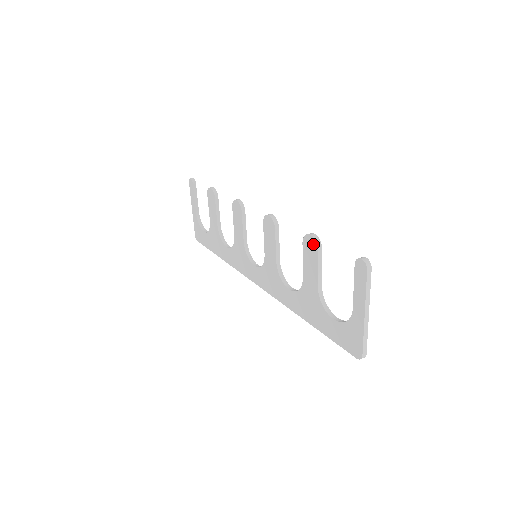
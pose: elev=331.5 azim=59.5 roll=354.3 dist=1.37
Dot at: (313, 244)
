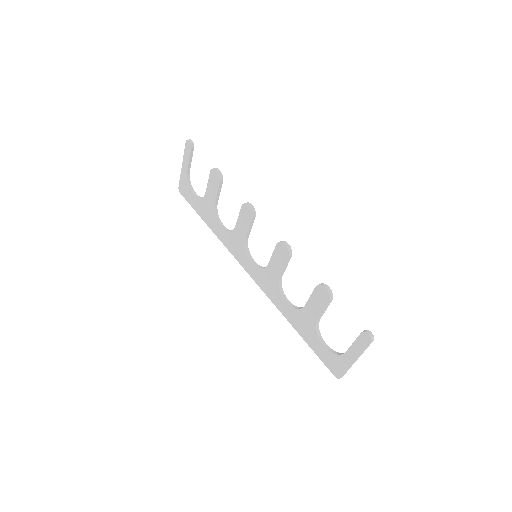
Dot at: (326, 296)
